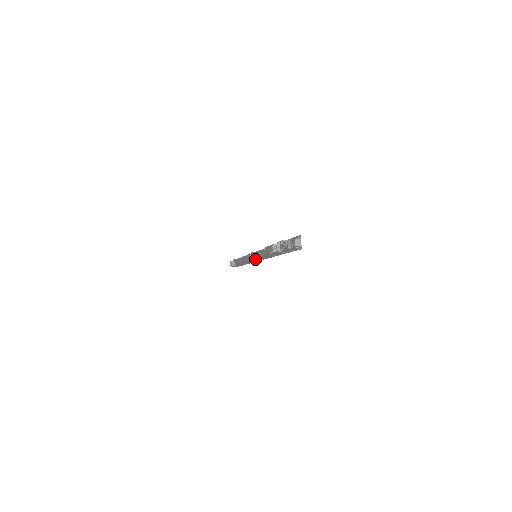
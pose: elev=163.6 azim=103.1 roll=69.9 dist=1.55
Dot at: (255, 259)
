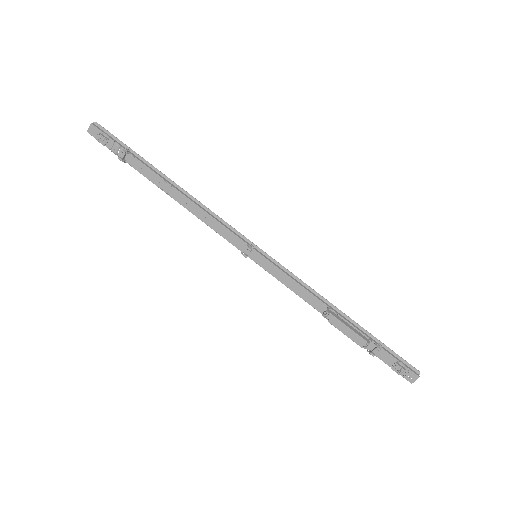
Dot at: (255, 262)
